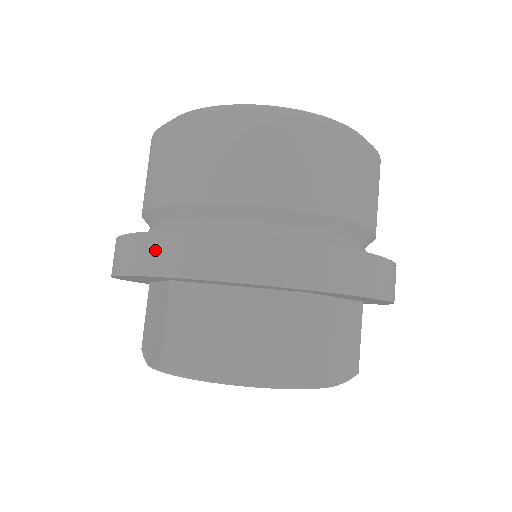
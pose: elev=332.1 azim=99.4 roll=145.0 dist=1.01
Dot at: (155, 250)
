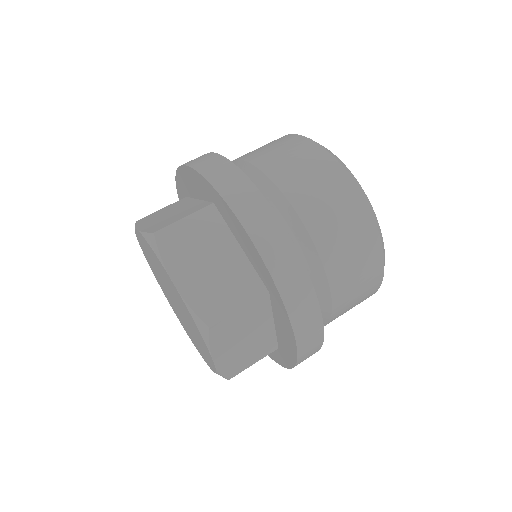
Dot at: occluded
